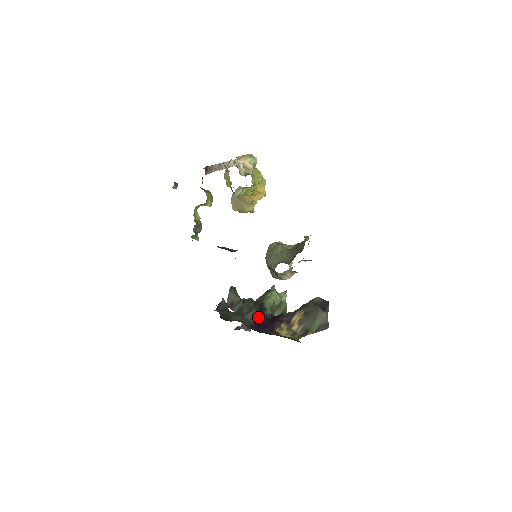
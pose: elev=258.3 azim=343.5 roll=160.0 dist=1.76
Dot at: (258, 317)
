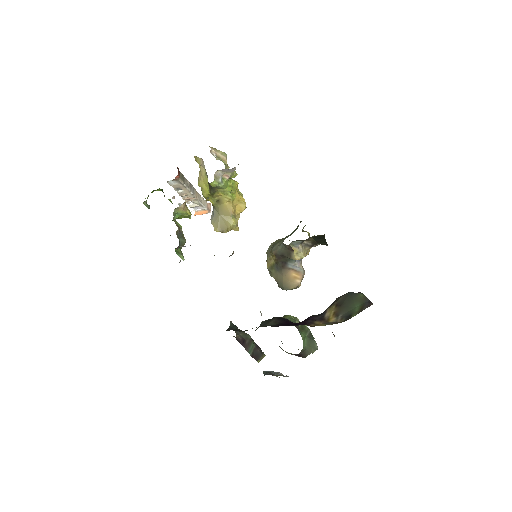
Dot at: (282, 321)
